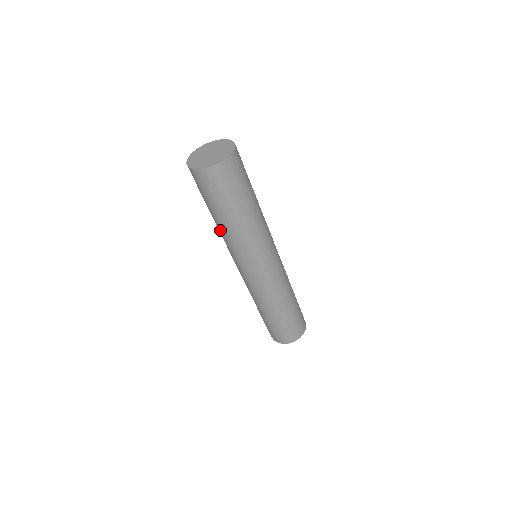
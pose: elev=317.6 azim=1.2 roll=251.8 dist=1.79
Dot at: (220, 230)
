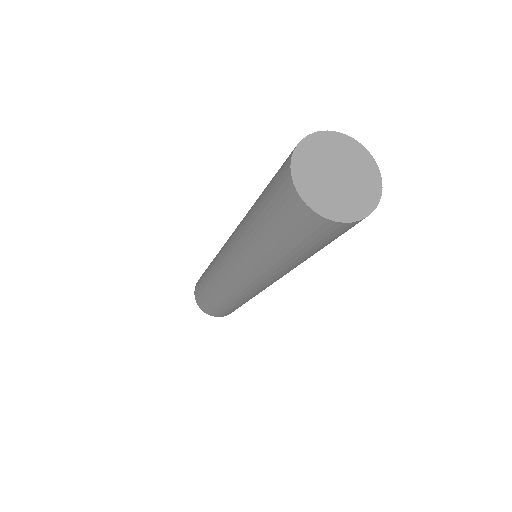
Dot at: (266, 261)
